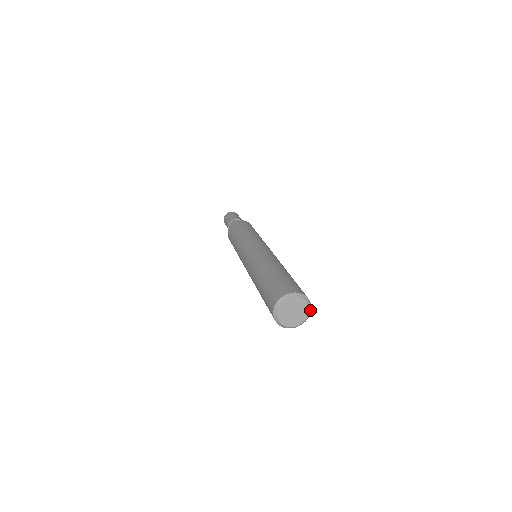
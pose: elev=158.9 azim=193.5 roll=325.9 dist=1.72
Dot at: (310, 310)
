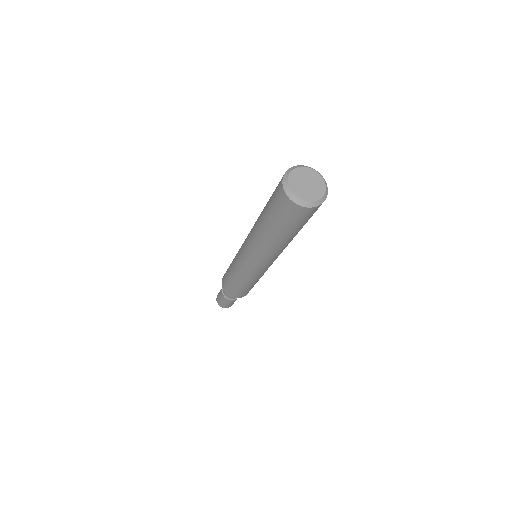
Dot at: (324, 198)
